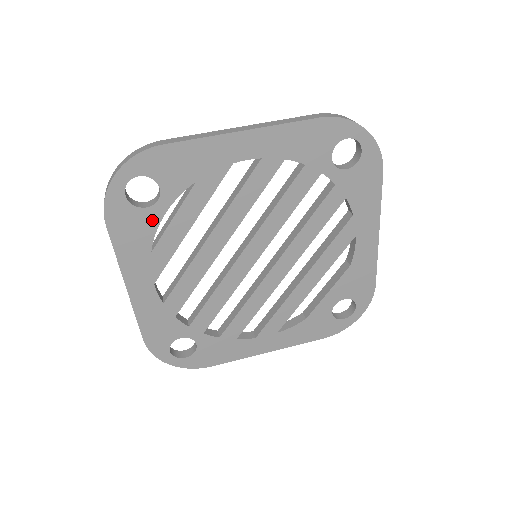
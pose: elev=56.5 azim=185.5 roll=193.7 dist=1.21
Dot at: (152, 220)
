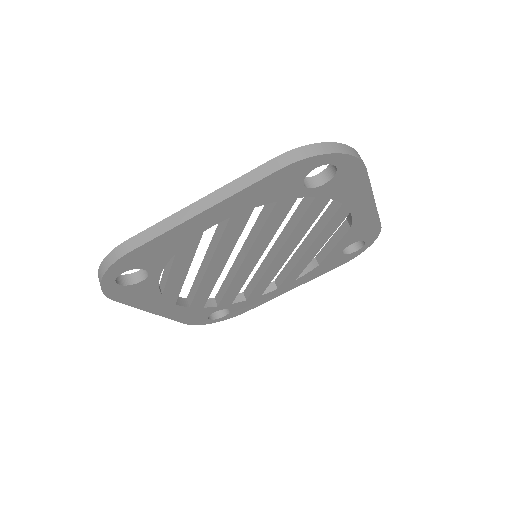
Dot at: (151, 284)
